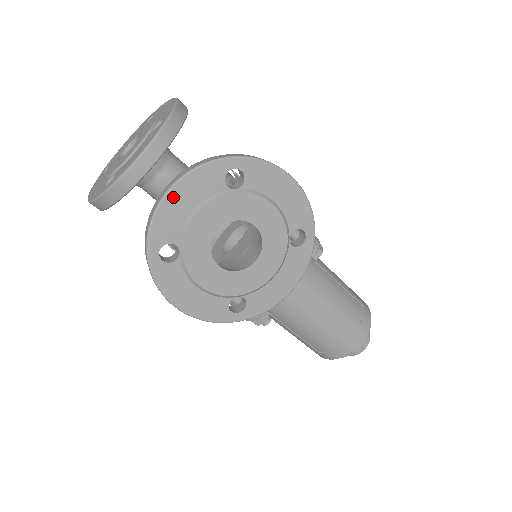
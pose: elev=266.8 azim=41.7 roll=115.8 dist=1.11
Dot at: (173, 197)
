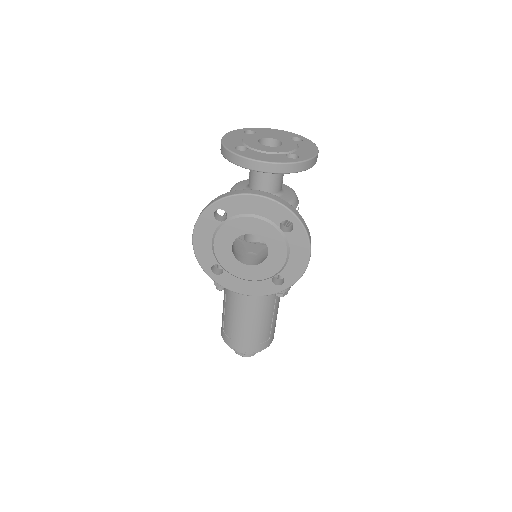
Dot at: (253, 199)
